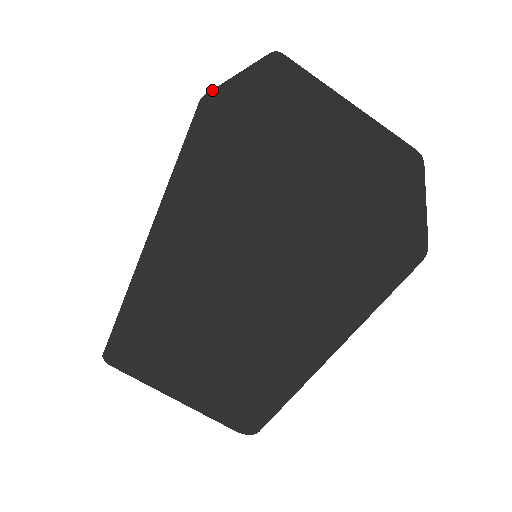
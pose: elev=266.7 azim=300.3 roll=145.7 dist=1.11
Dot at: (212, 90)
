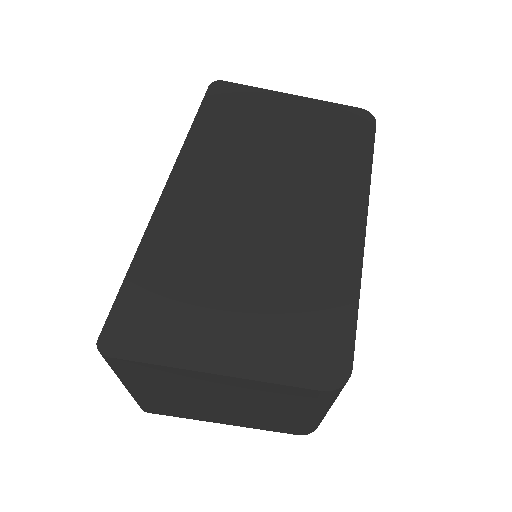
Dot at: occluded
